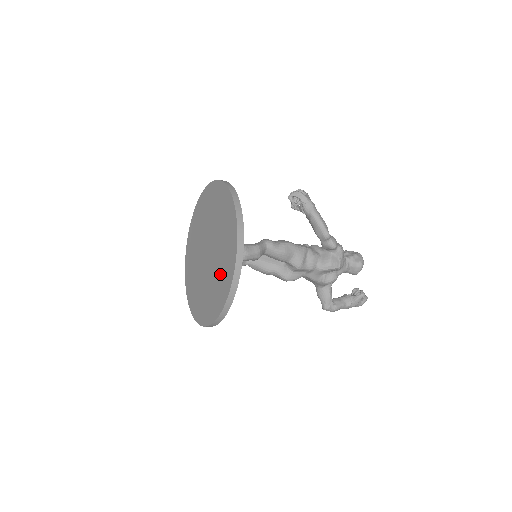
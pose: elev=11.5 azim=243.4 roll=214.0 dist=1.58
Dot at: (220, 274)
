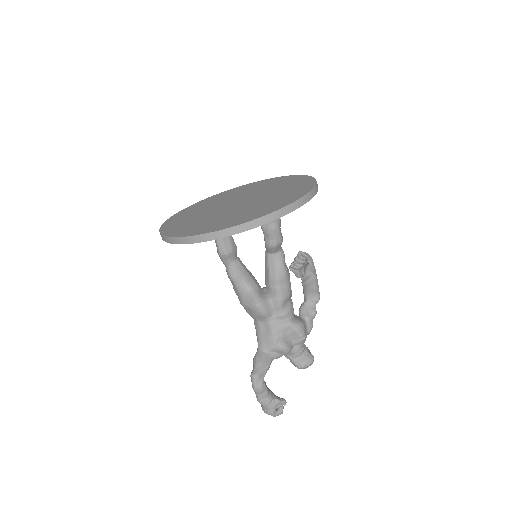
Dot at: (265, 204)
